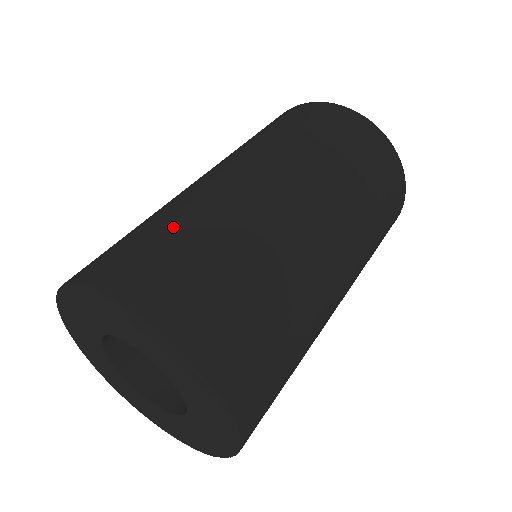
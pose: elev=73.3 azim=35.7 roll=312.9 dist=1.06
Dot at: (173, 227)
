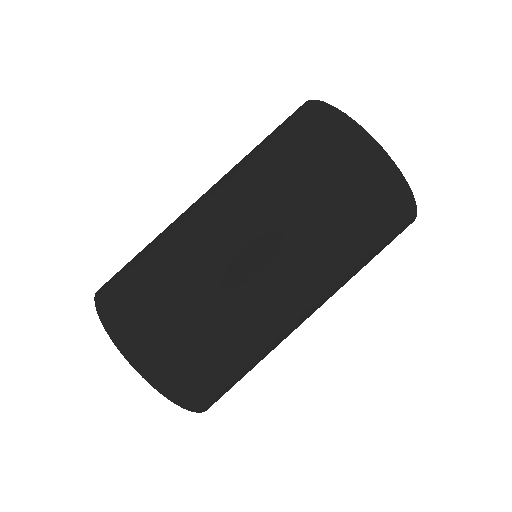
Dot at: (163, 281)
